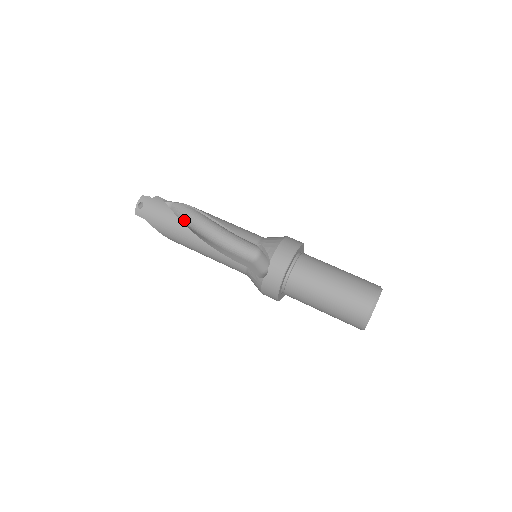
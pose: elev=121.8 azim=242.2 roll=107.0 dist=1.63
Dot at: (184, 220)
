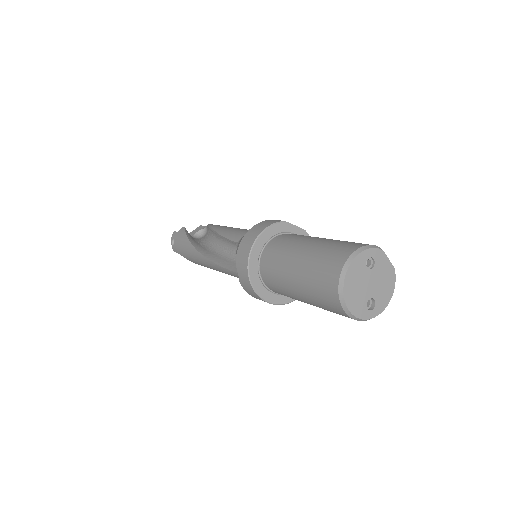
Dot at: (207, 241)
